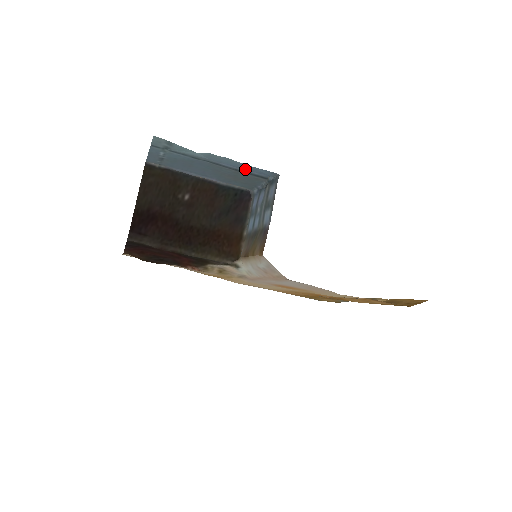
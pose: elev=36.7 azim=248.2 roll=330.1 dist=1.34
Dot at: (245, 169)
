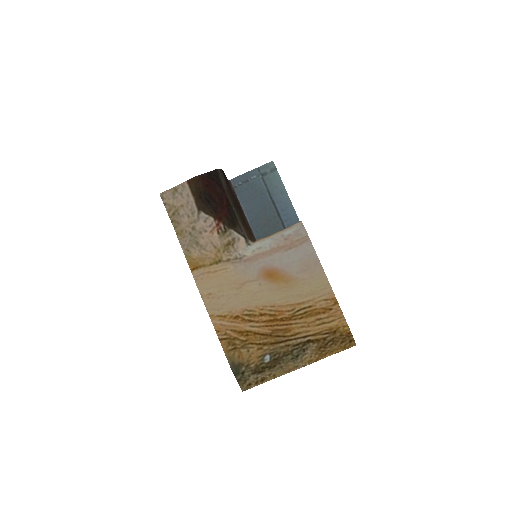
Dot at: (284, 216)
